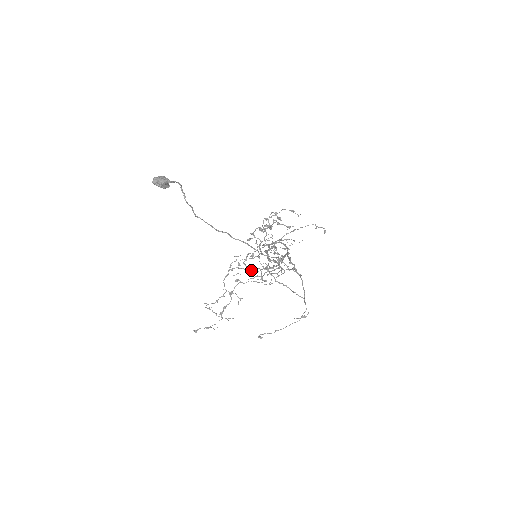
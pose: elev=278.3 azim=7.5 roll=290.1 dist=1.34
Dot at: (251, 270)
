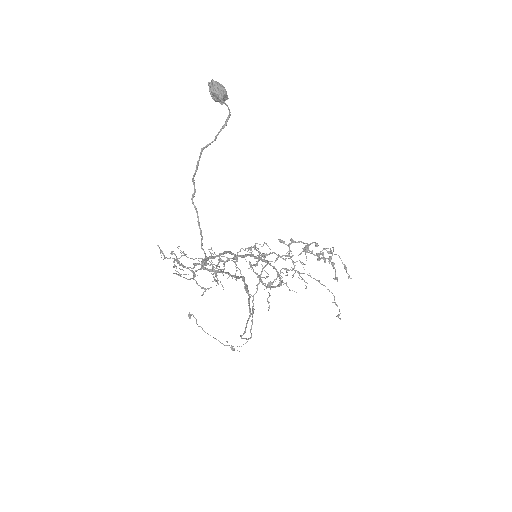
Dot at: occluded
